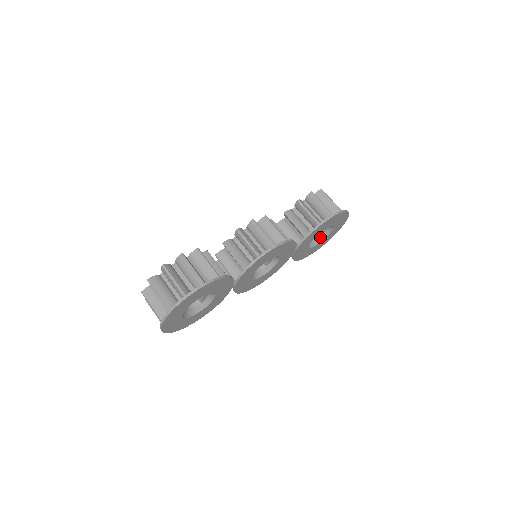
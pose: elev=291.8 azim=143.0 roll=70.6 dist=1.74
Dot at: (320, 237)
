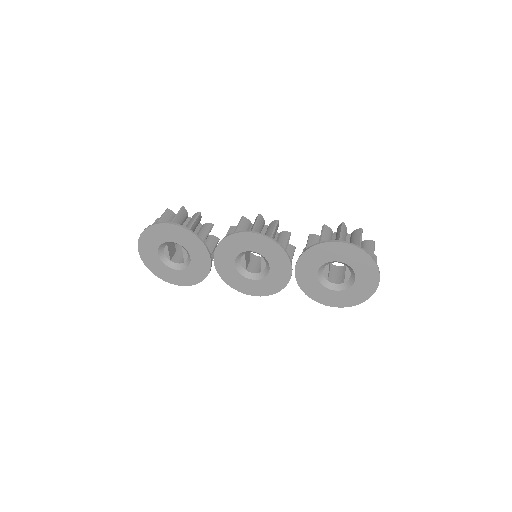
Dot at: (345, 284)
